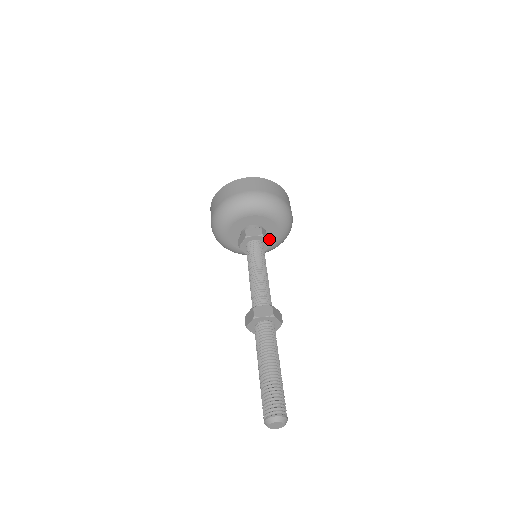
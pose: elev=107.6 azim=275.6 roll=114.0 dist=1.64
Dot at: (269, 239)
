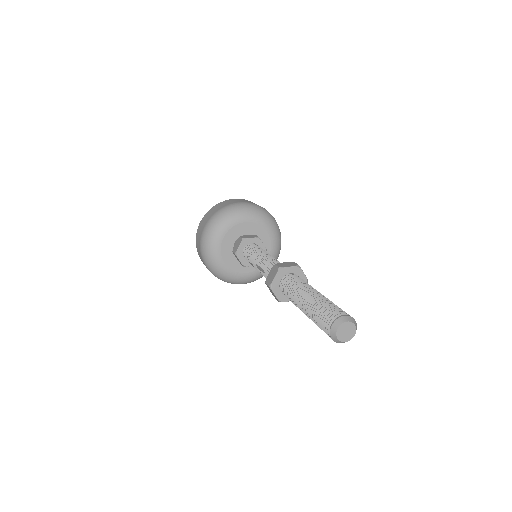
Dot at: occluded
